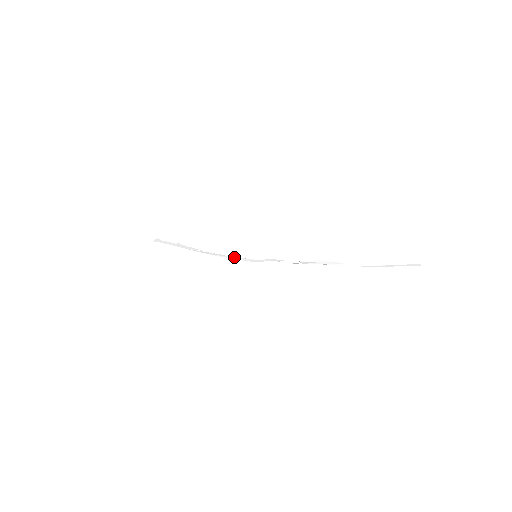
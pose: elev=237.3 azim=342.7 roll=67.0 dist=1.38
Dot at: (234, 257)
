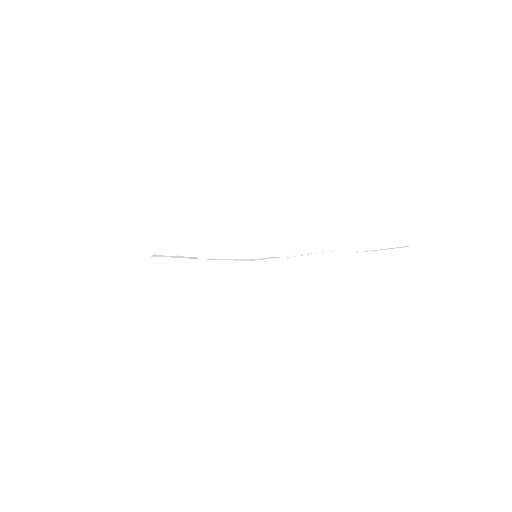
Dot at: (235, 259)
